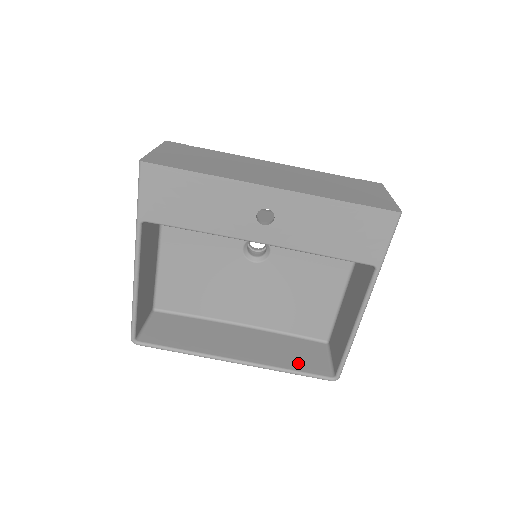
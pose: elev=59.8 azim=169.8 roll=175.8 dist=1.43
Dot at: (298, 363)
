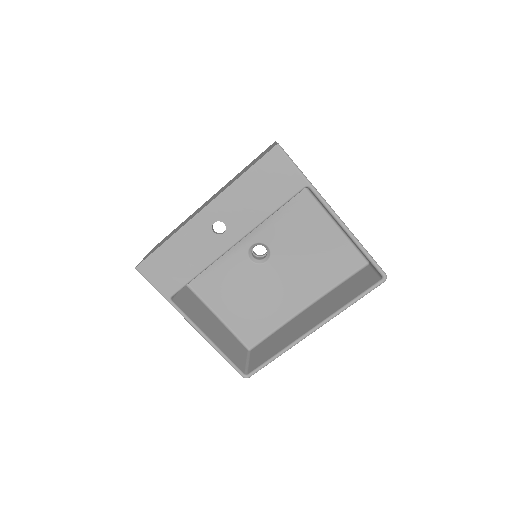
Dot at: (354, 293)
